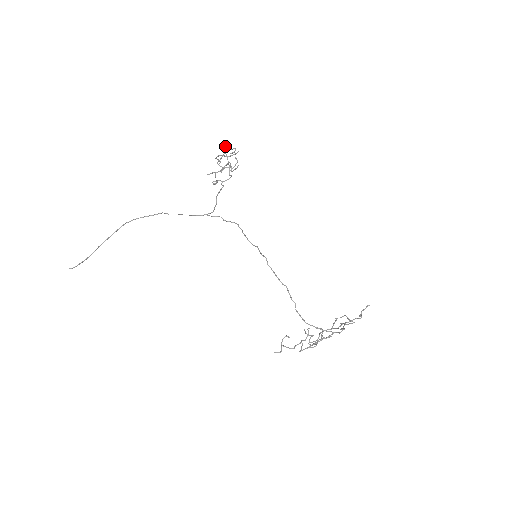
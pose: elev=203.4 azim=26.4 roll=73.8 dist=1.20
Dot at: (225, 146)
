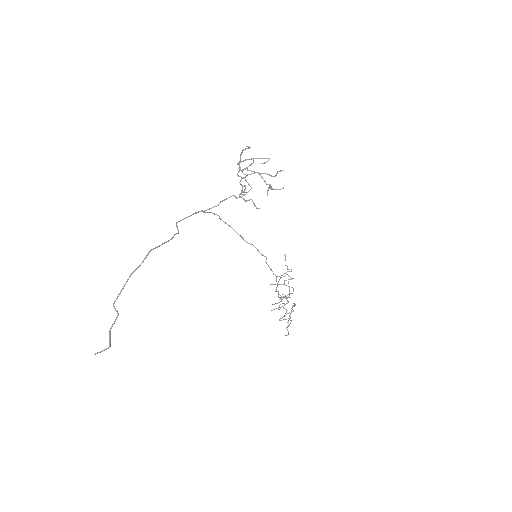
Dot at: (249, 148)
